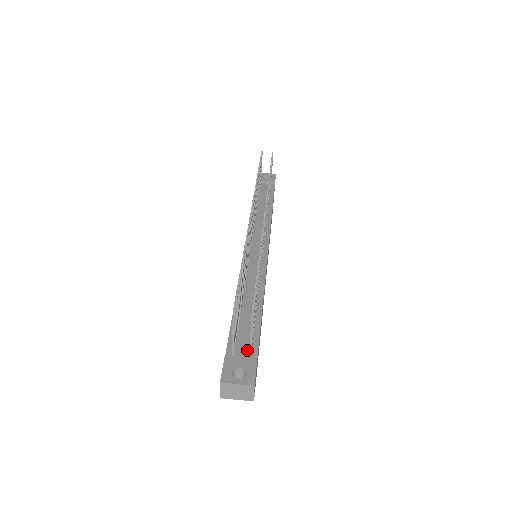
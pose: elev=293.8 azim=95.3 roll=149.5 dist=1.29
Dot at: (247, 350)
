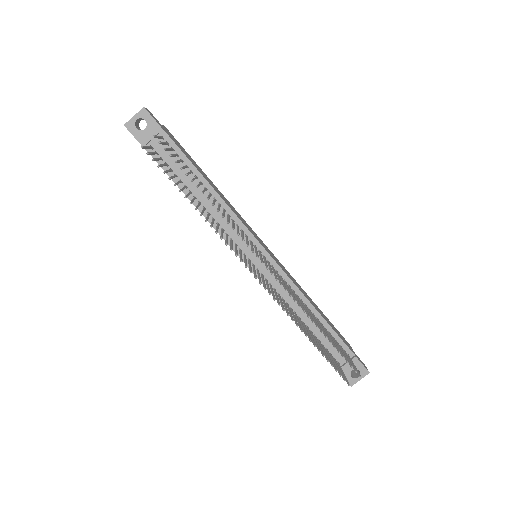
Dot at: occluded
